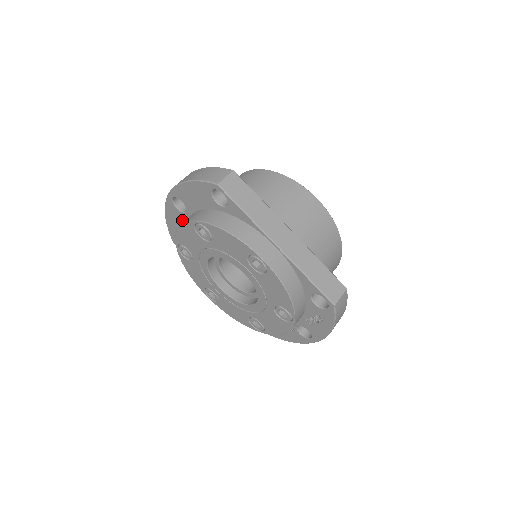
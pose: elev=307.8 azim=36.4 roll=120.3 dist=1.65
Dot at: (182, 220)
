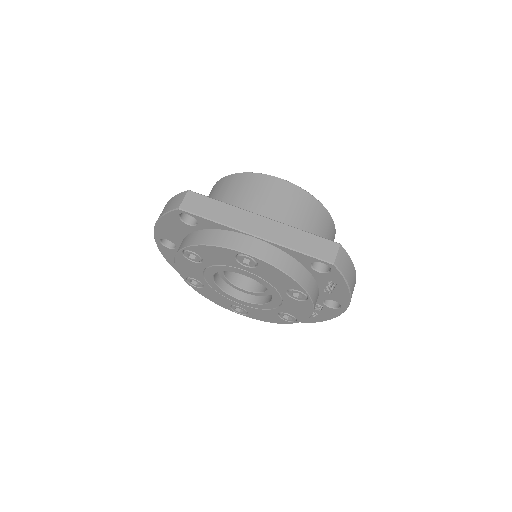
Dot at: occluded
